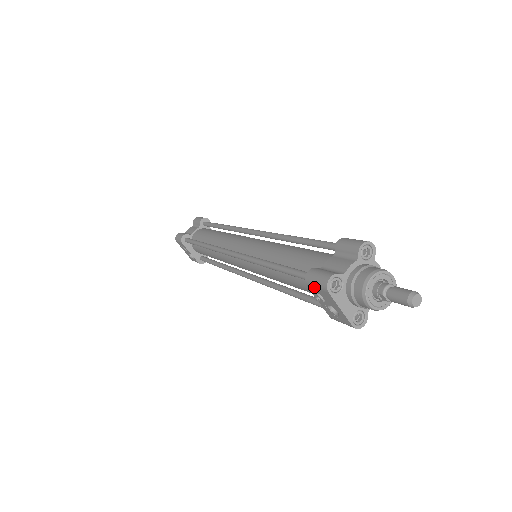
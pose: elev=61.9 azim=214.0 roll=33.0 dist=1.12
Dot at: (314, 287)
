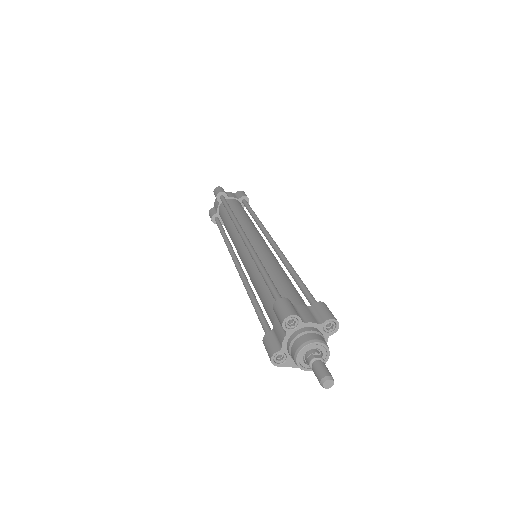
Dot at: occluded
